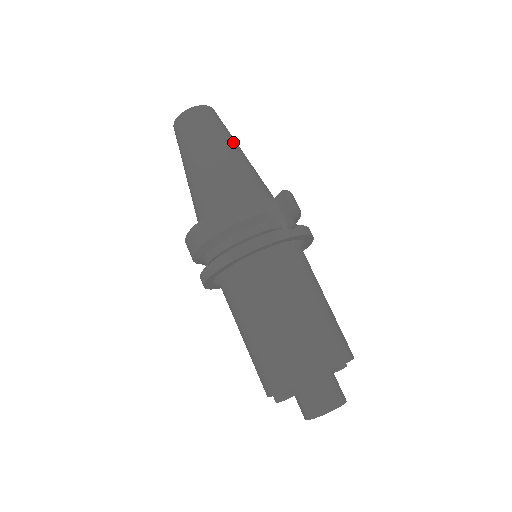
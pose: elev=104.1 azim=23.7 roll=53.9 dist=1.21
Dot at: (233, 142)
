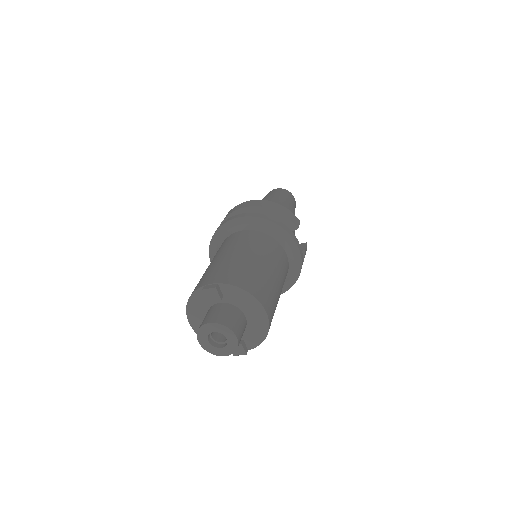
Dot at: occluded
